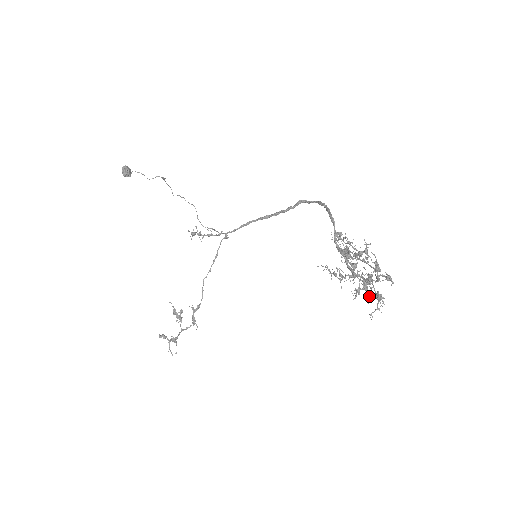
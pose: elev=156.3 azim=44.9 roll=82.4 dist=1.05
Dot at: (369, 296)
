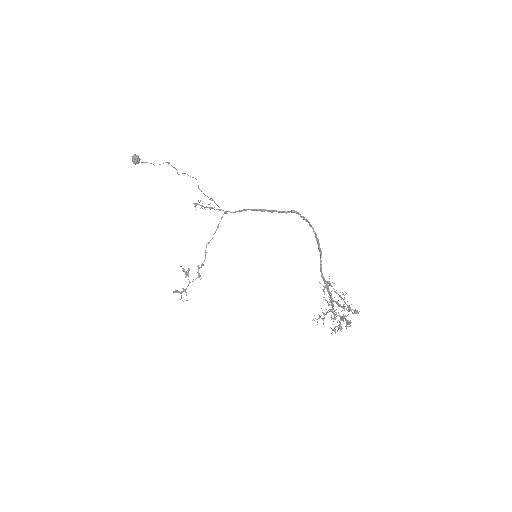
Dot at: occluded
